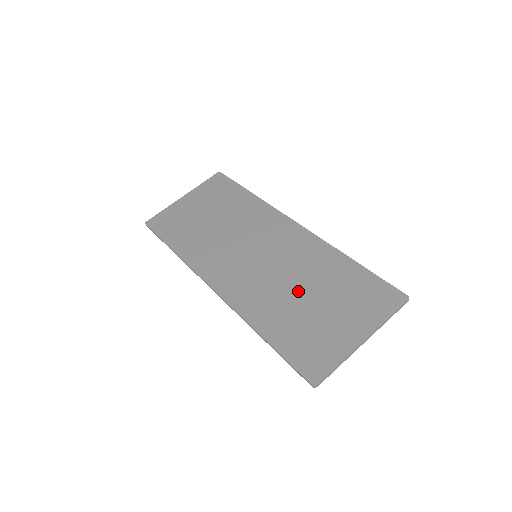
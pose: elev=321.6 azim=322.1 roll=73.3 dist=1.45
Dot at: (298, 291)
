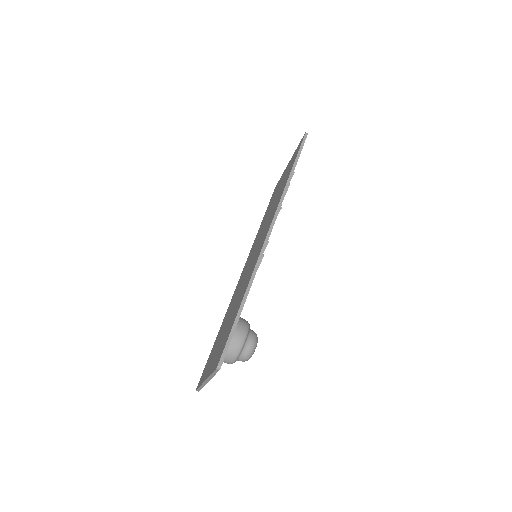
Dot at: (232, 309)
